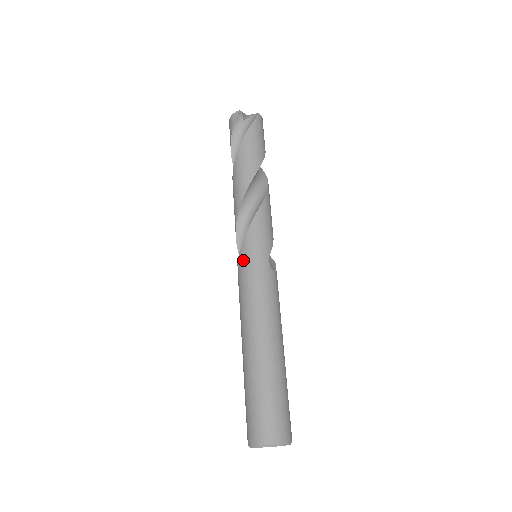
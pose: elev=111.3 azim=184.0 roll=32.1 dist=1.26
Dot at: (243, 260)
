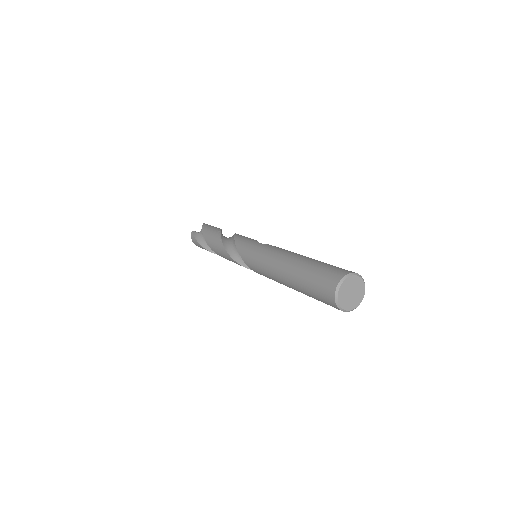
Dot at: (246, 258)
